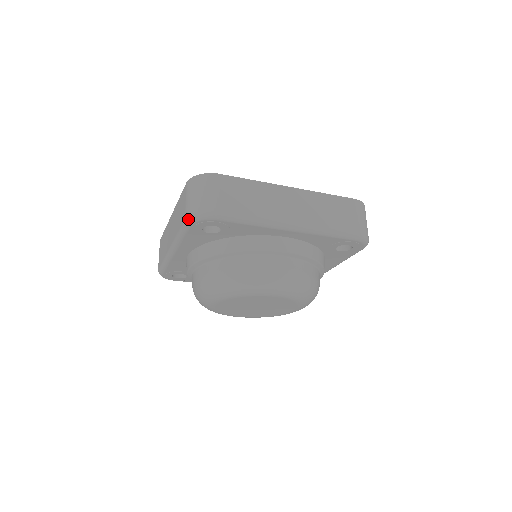
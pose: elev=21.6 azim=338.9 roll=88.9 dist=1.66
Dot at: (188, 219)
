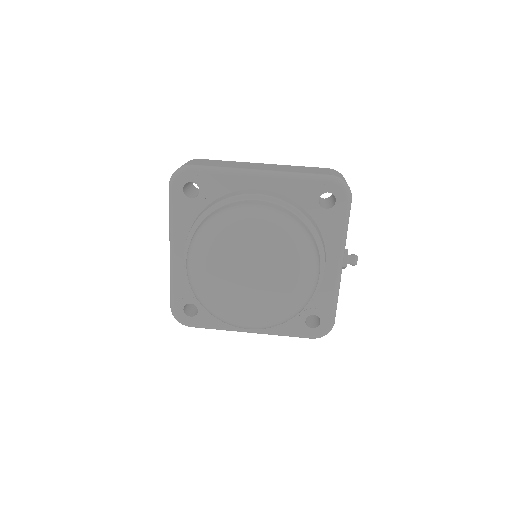
Dot at: (170, 181)
